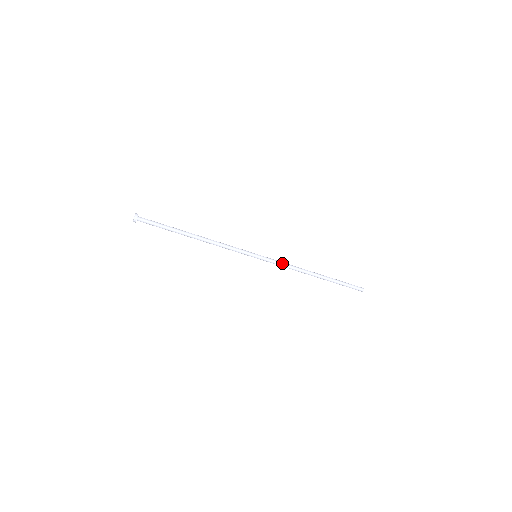
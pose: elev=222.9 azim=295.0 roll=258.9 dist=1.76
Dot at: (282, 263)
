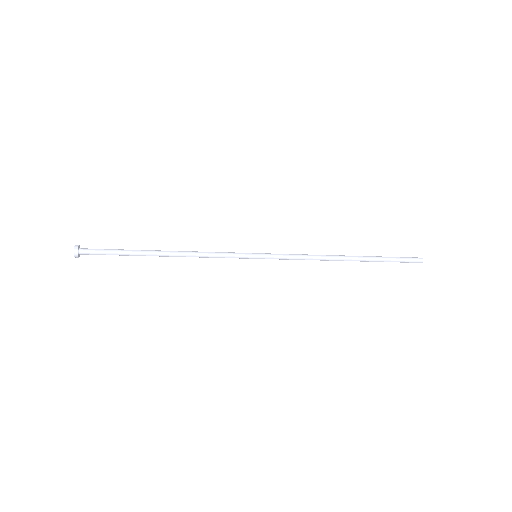
Dot at: (295, 258)
